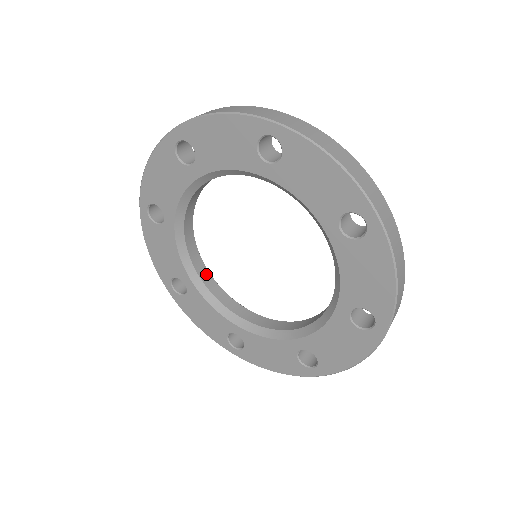
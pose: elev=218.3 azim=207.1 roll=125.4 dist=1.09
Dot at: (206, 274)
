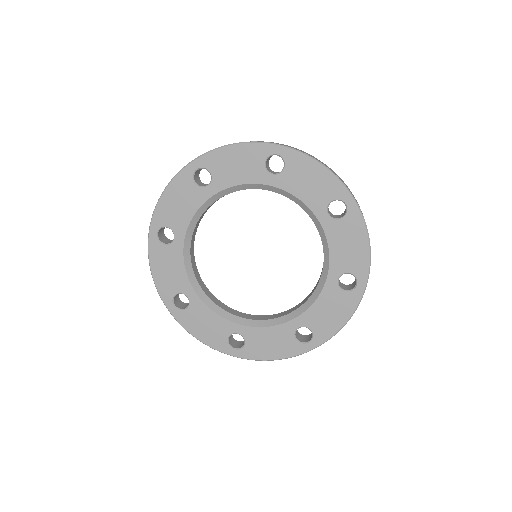
Dot at: (193, 240)
